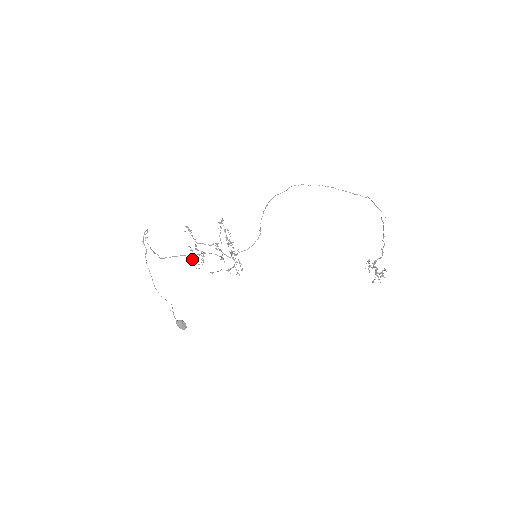
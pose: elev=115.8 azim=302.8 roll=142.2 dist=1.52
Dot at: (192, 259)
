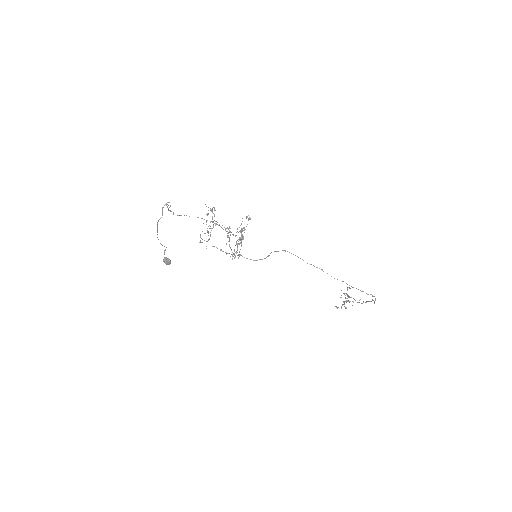
Dot at: occluded
